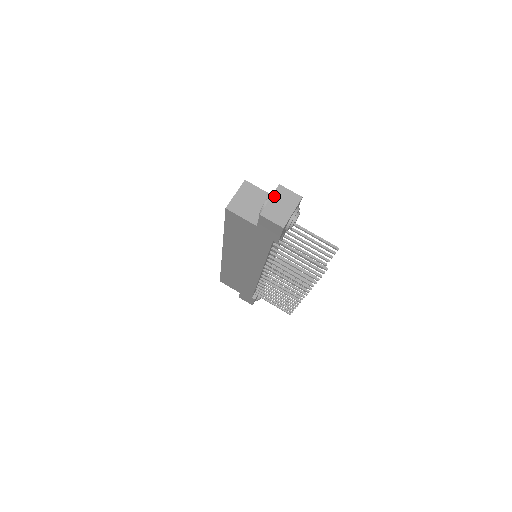
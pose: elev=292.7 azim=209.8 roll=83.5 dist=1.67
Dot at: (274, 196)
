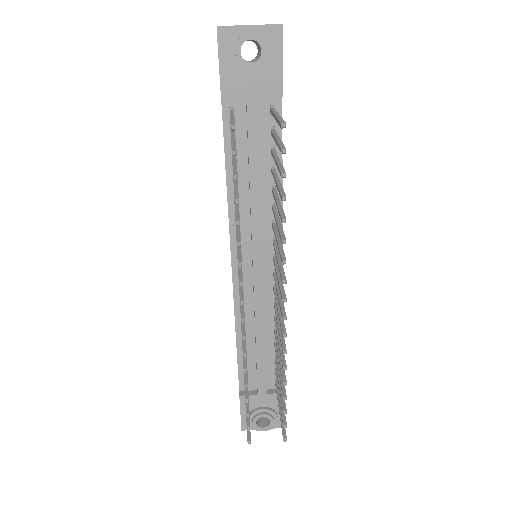
Dot at: occluded
